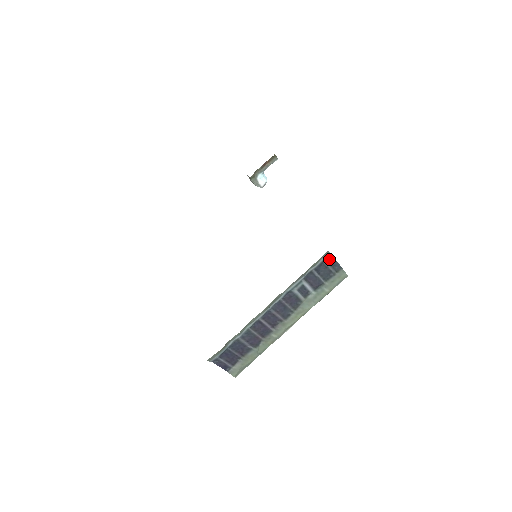
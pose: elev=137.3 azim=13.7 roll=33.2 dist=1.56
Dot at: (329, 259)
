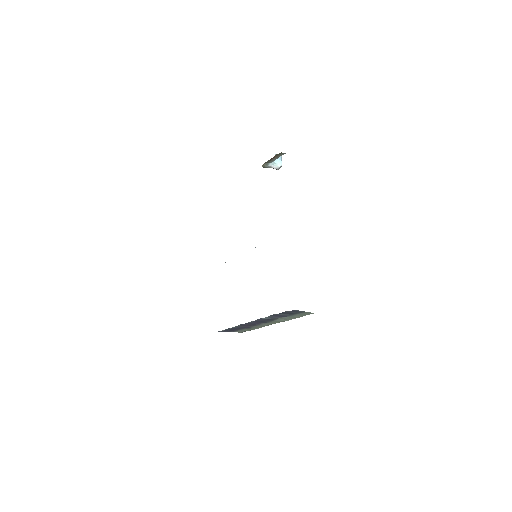
Dot at: (288, 311)
